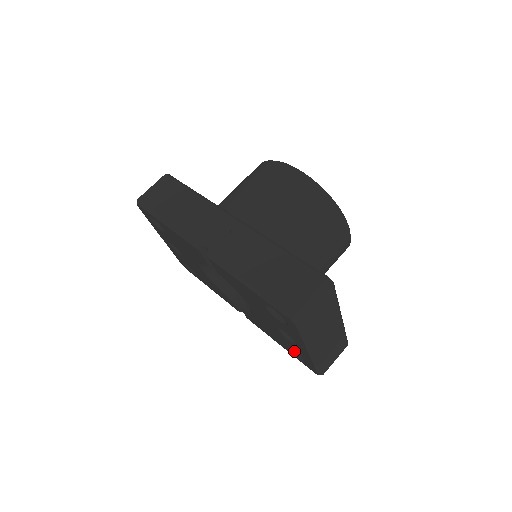
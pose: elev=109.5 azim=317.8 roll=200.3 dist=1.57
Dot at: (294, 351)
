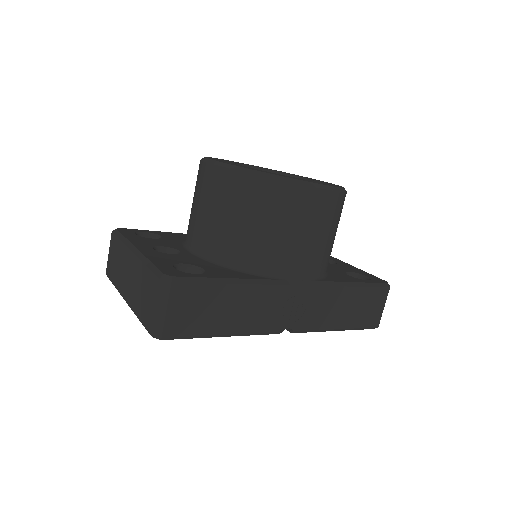
Dot at: occluded
